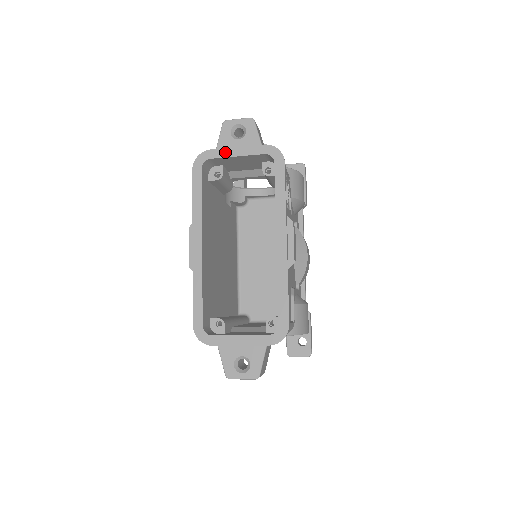
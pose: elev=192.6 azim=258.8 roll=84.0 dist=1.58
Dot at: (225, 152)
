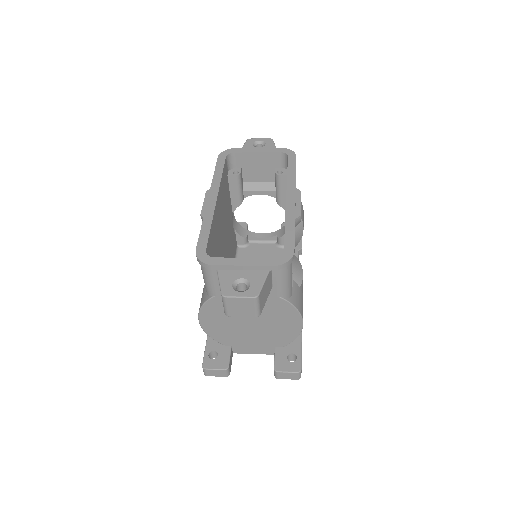
Dot at: (247, 150)
